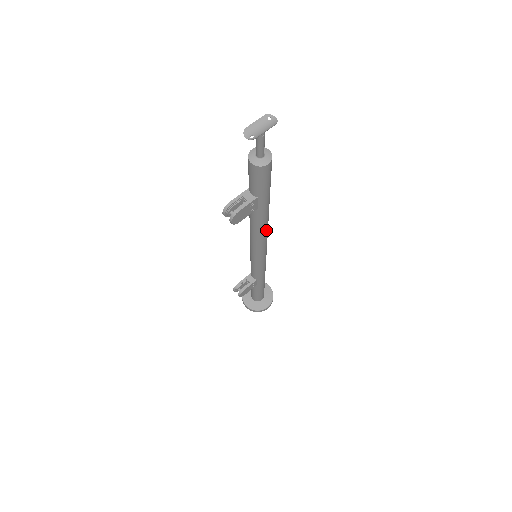
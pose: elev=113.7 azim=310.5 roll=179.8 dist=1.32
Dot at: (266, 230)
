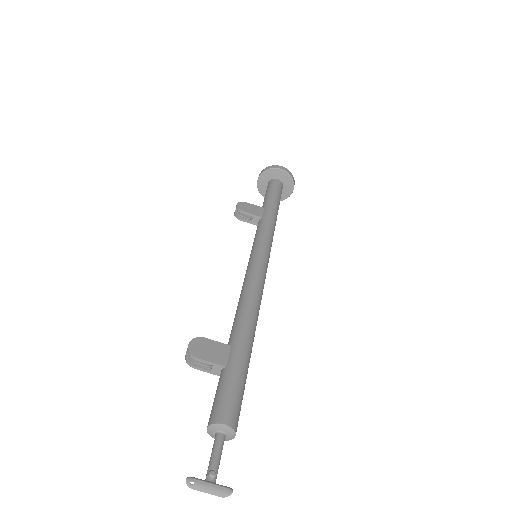
Dot at: occluded
